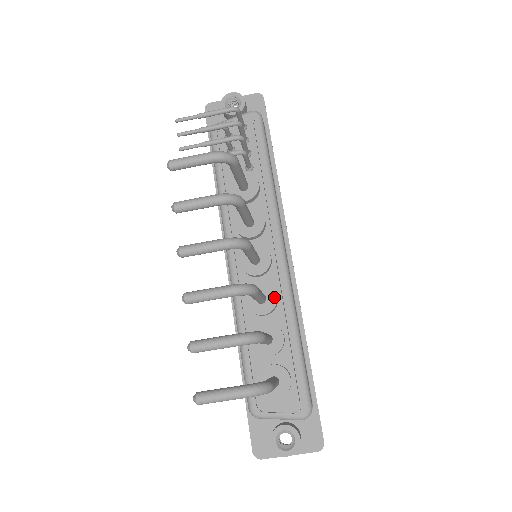
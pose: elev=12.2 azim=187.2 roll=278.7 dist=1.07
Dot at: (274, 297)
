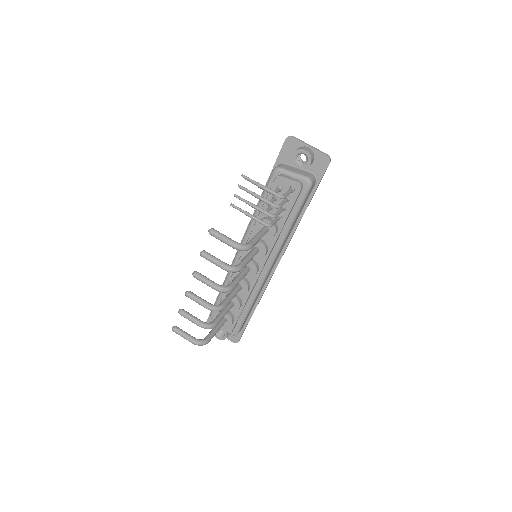
Dot at: (246, 291)
